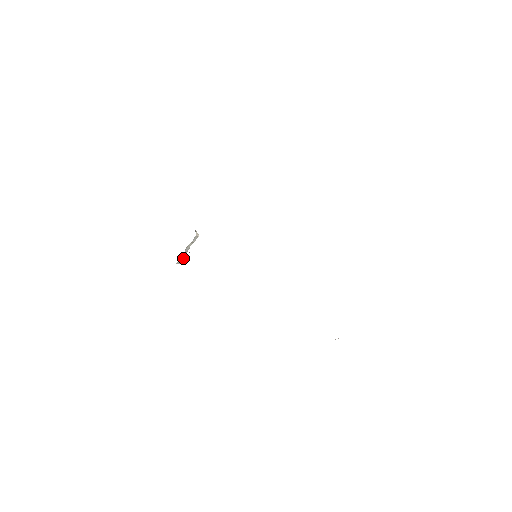
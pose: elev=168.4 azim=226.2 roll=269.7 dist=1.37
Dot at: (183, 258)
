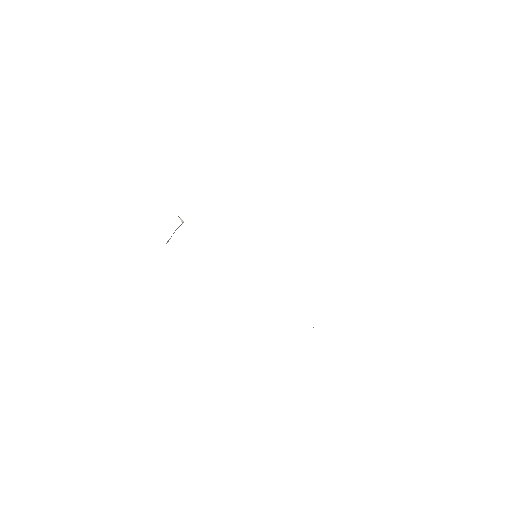
Dot at: (169, 239)
